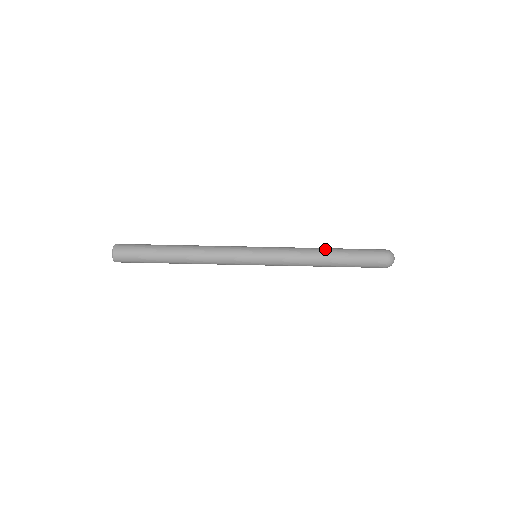
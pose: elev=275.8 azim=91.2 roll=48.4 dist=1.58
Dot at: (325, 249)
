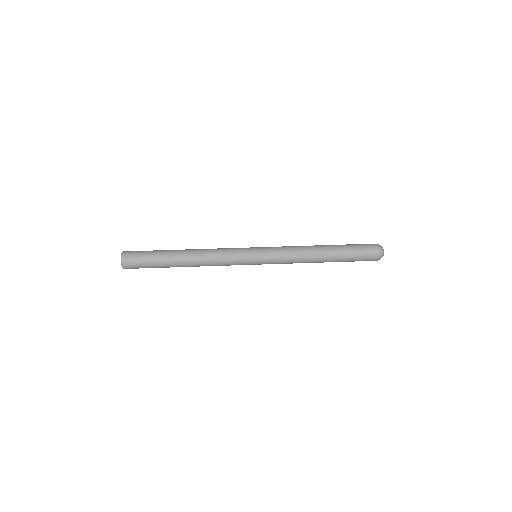
Dot at: occluded
